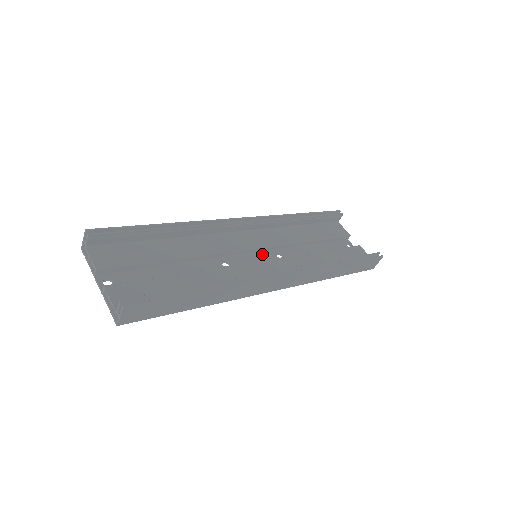
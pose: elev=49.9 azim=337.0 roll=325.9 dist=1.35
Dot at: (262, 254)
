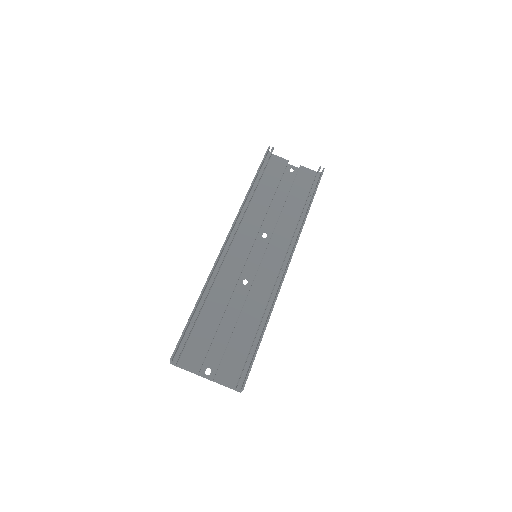
Dot at: (255, 247)
